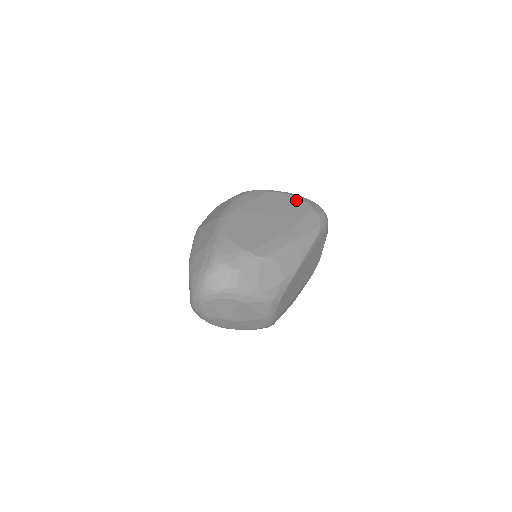
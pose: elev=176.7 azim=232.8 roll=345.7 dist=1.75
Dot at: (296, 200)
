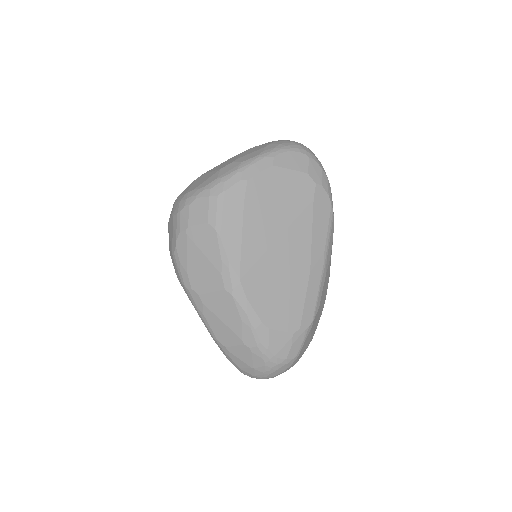
Dot at: (287, 176)
